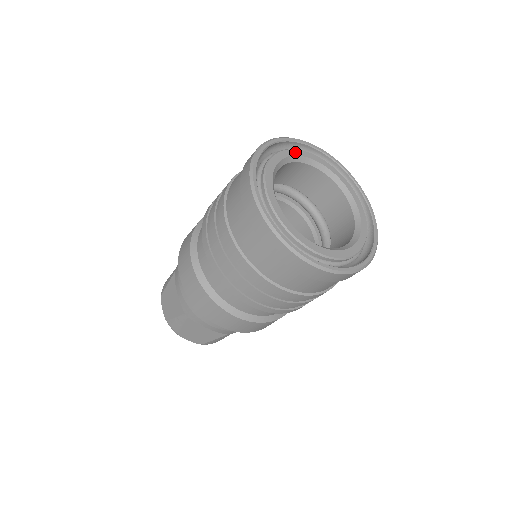
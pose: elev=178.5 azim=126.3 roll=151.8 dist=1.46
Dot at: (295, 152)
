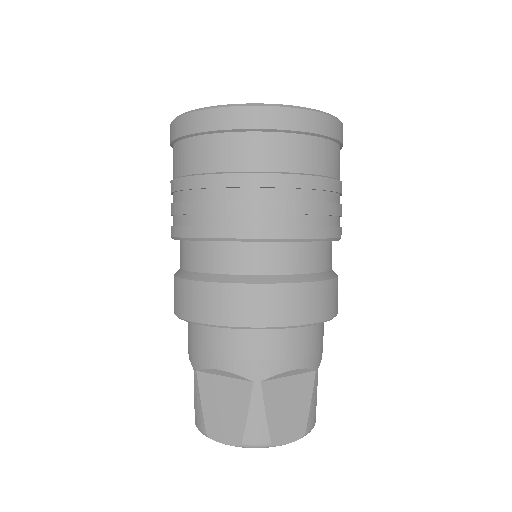
Dot at: occluded
